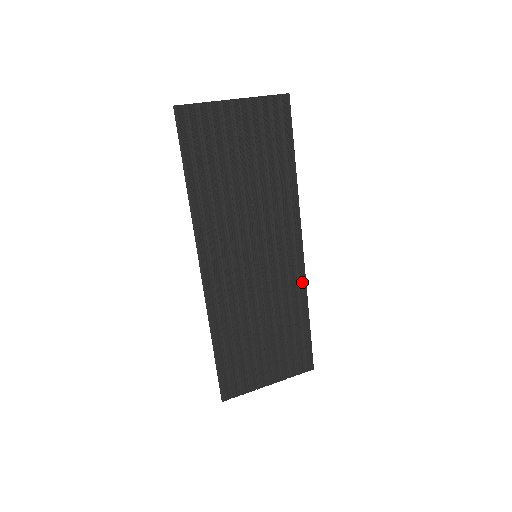
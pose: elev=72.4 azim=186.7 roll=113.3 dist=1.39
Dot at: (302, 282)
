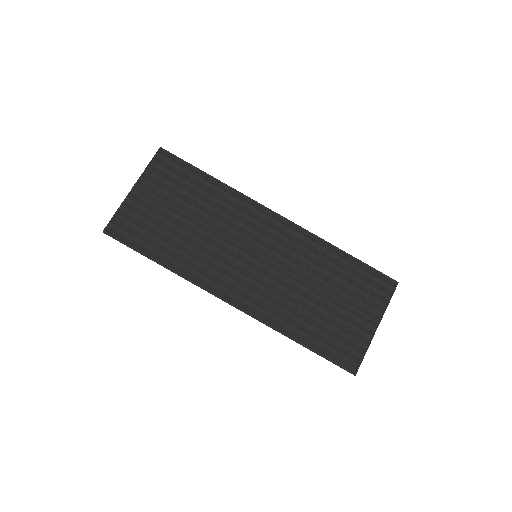
Dot at: (310, 237)
